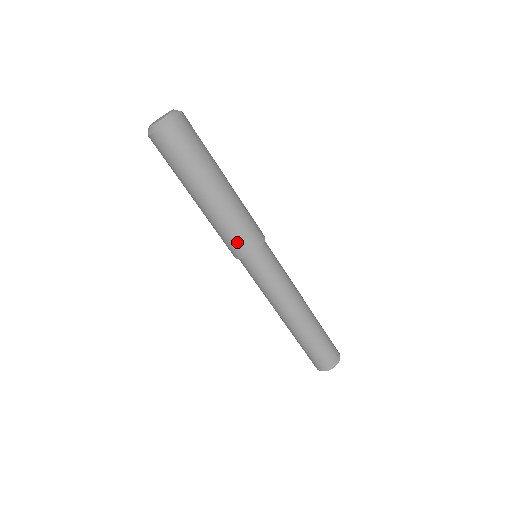
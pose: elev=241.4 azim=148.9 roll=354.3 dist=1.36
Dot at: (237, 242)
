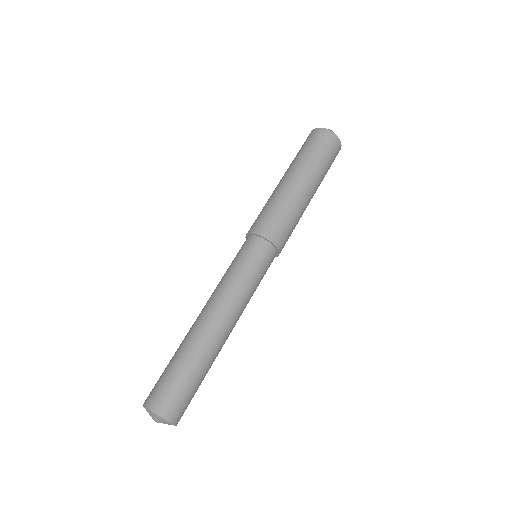
Dot at: (279, 226)
